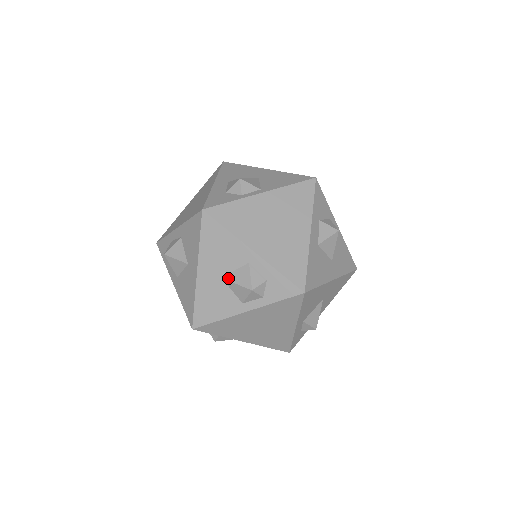
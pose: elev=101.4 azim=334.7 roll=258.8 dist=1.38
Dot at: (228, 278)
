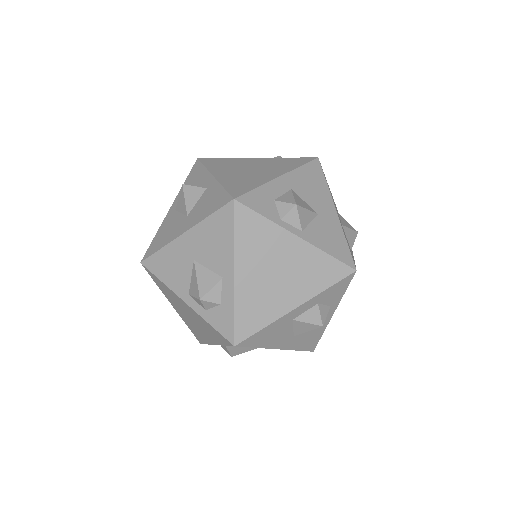
Dot at: (197, 267)
